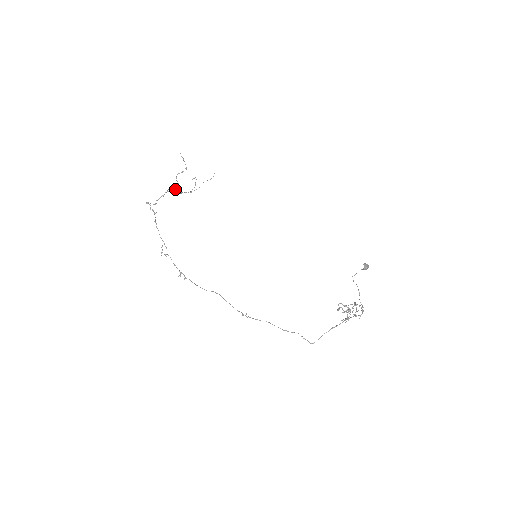
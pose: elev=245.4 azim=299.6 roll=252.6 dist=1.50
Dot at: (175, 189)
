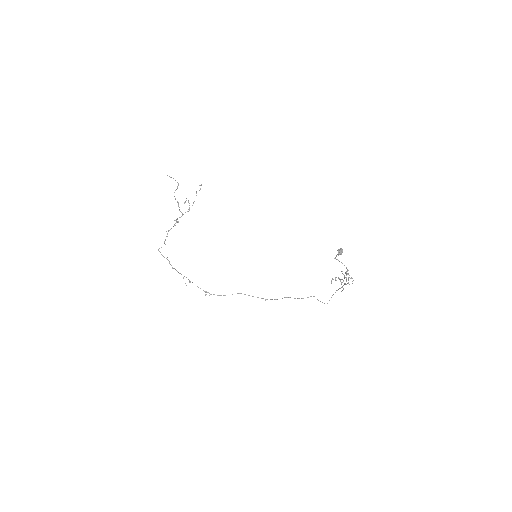
Dot at: (173, 226)
